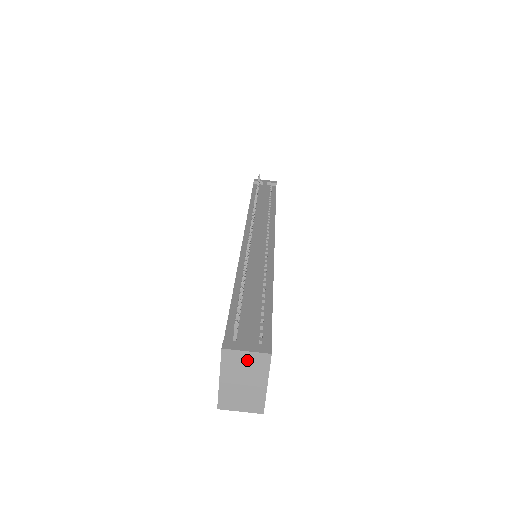
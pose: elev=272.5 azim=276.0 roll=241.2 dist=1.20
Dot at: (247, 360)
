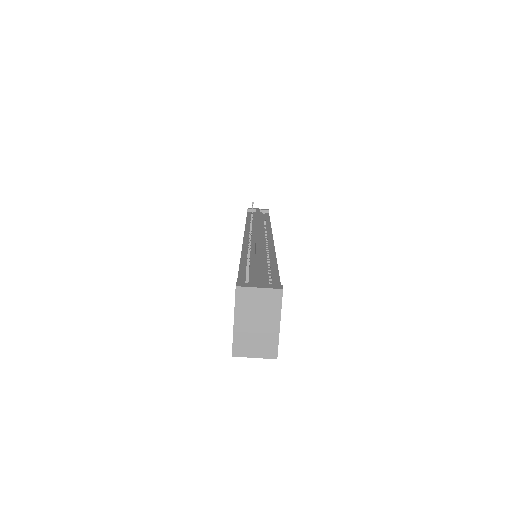
Dot at: (260, 298)
